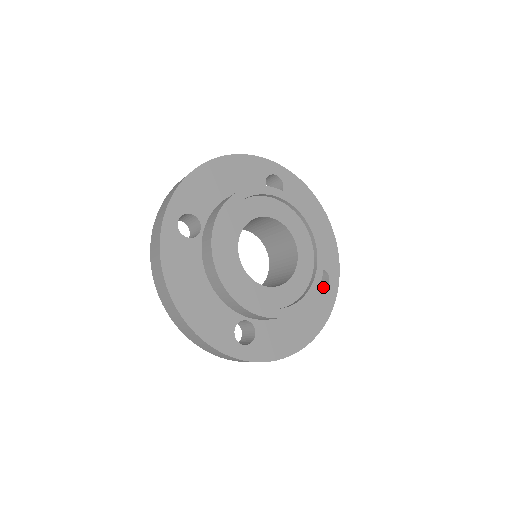
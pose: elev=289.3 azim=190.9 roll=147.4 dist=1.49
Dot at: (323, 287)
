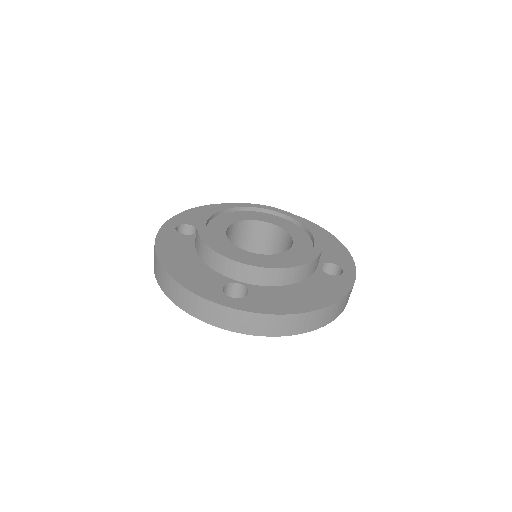
Dot at: occluded
